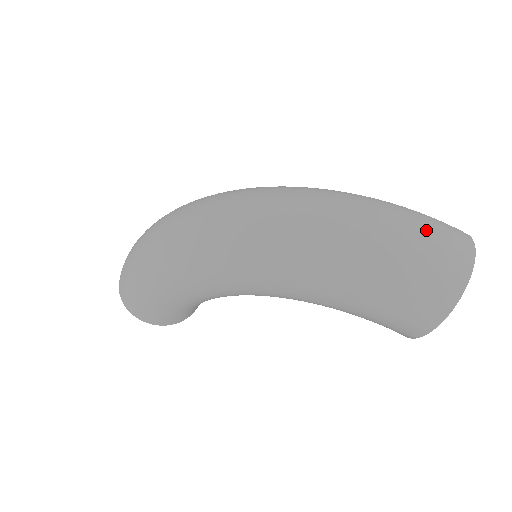
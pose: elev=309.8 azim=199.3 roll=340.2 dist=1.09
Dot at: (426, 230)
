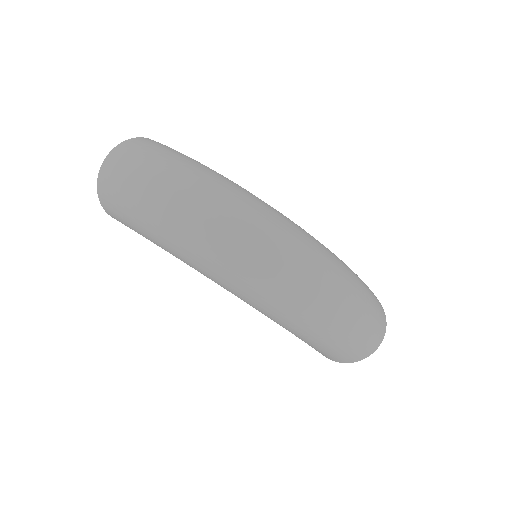
Dot at: (373, 332)
